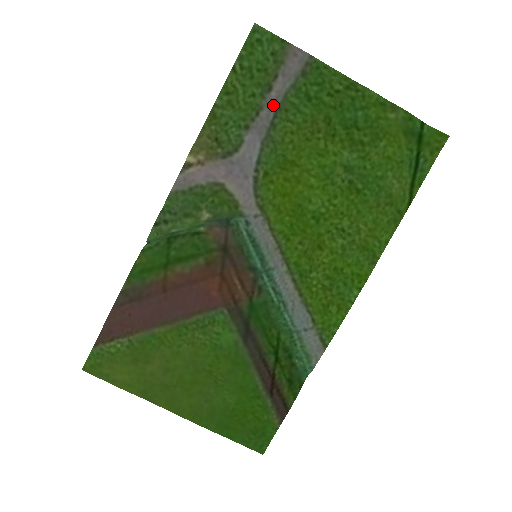
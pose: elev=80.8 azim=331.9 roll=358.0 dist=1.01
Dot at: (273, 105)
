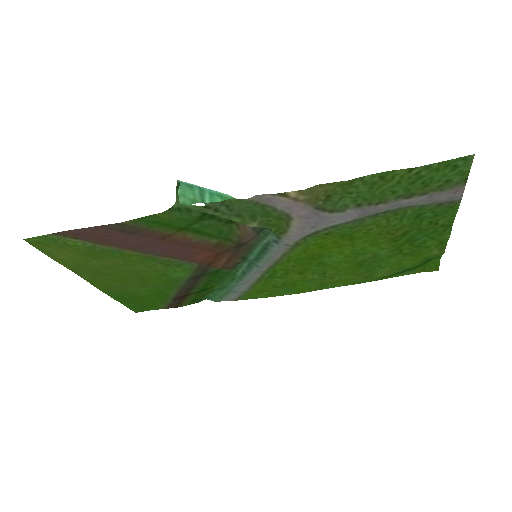
Dot at: (395, 206)
